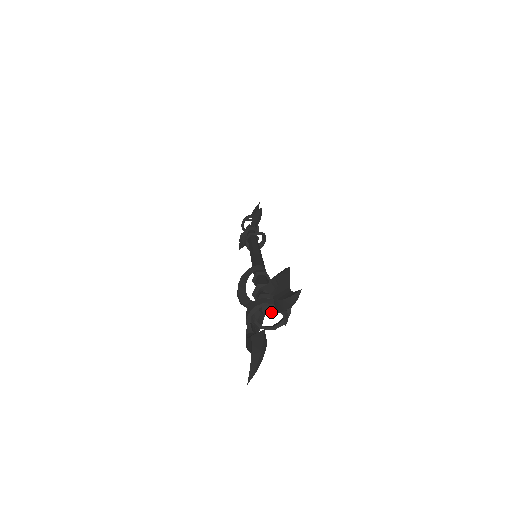
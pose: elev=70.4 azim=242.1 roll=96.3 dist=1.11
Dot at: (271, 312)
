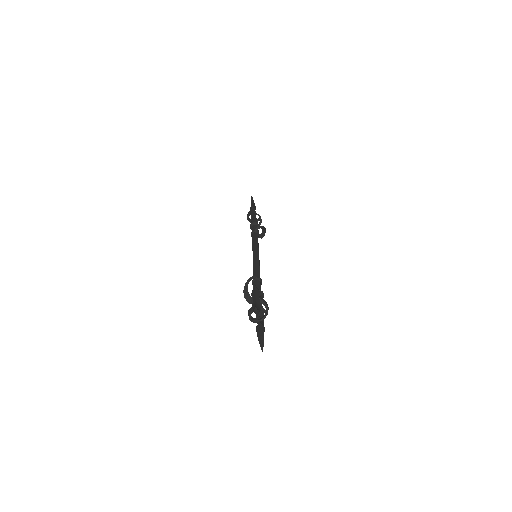
Dot at: occluded
